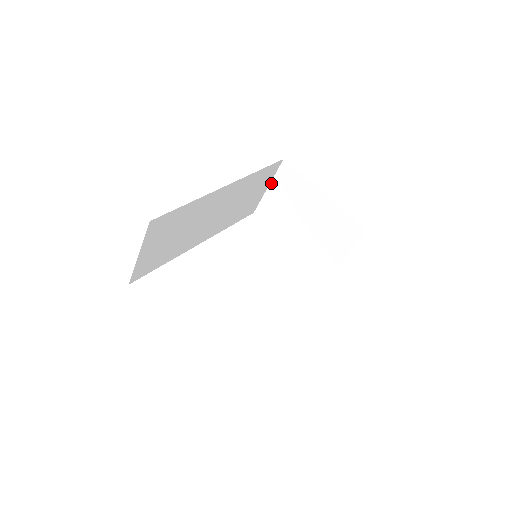
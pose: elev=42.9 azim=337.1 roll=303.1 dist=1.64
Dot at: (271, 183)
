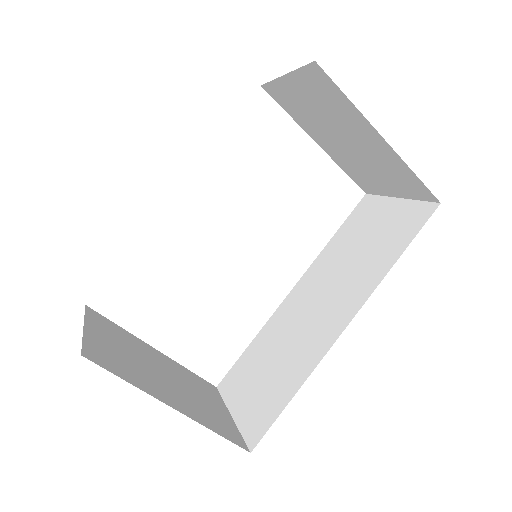
Dot at: (290, 74)
